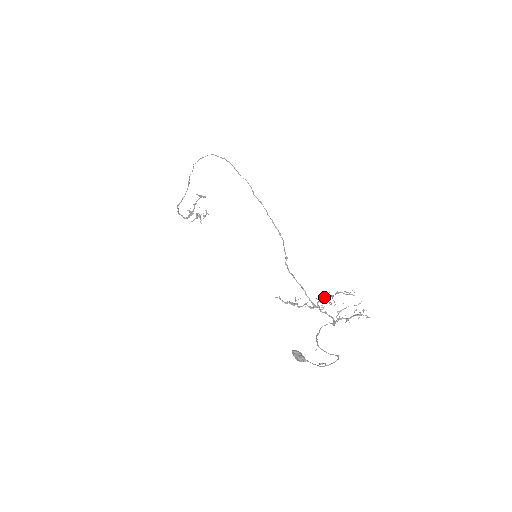
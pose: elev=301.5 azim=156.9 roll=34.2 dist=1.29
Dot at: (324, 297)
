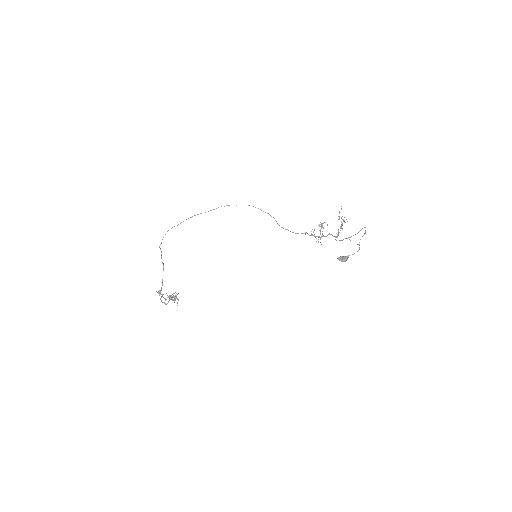
Dot at: (321, 225)
